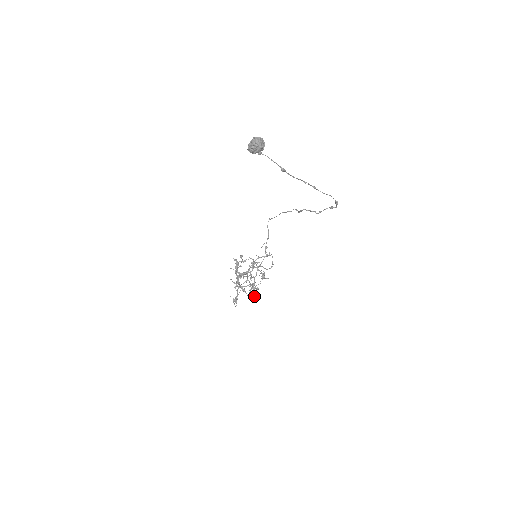
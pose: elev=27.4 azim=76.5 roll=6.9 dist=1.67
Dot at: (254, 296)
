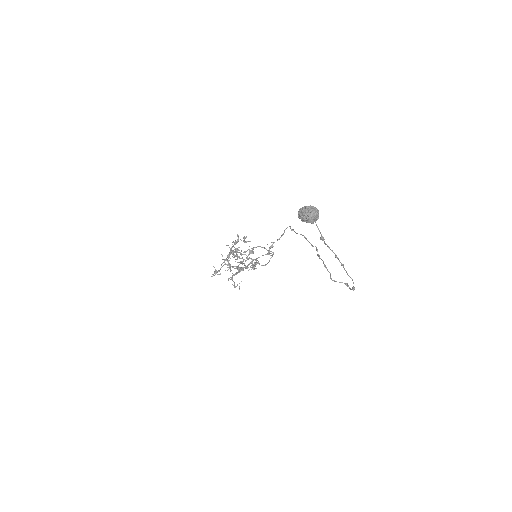
Dot at: (236, 273)
